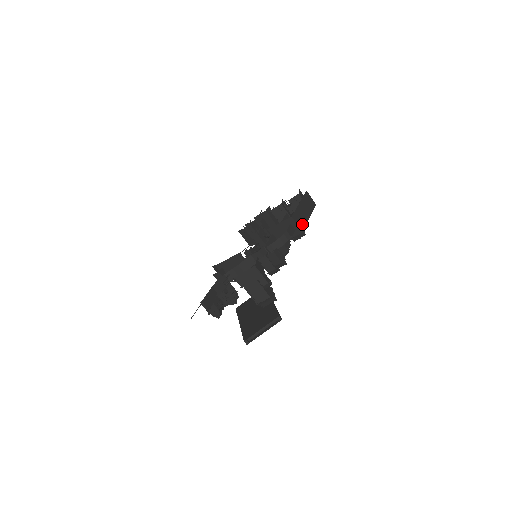
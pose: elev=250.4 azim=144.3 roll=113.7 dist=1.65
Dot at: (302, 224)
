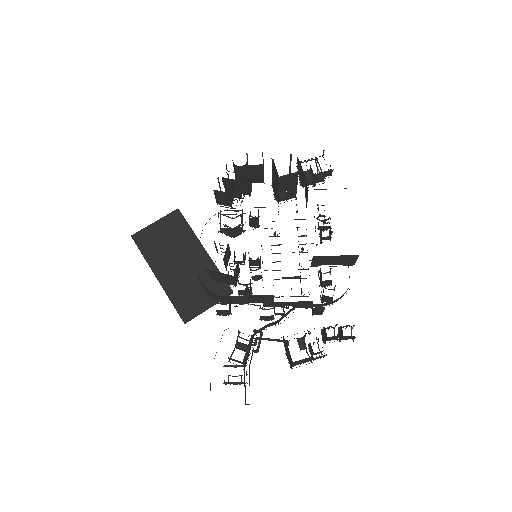
Dot at: occluded
